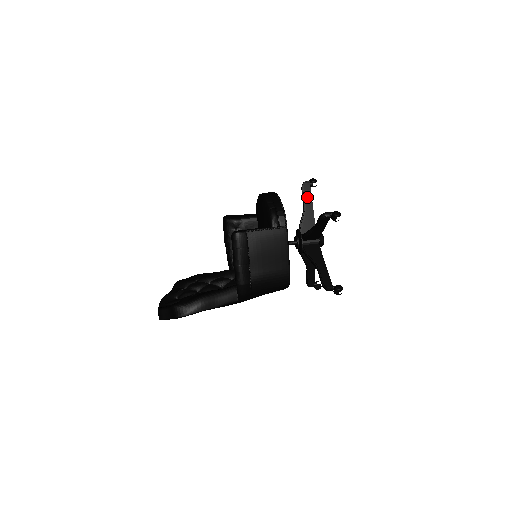
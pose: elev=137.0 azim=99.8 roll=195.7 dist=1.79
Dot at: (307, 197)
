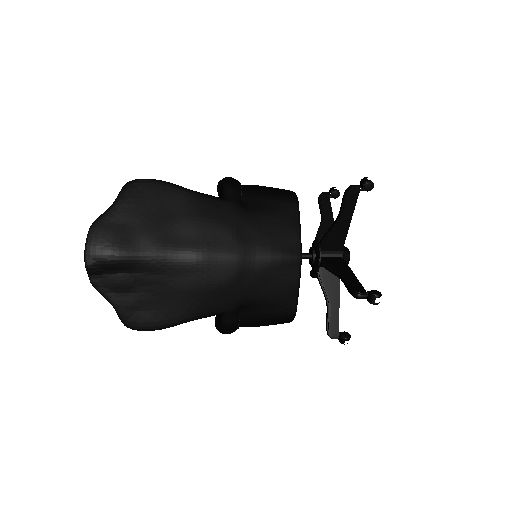
Dot at: occluded
